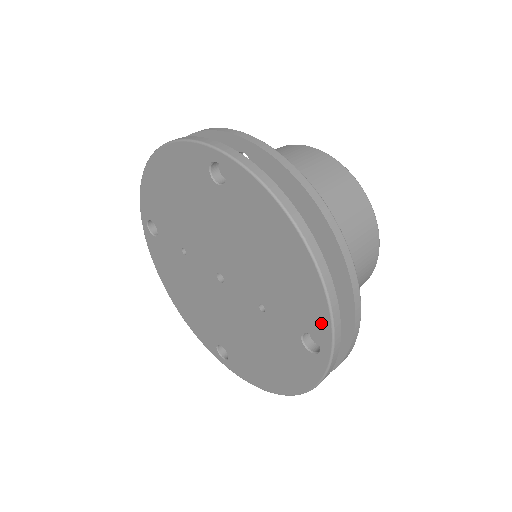
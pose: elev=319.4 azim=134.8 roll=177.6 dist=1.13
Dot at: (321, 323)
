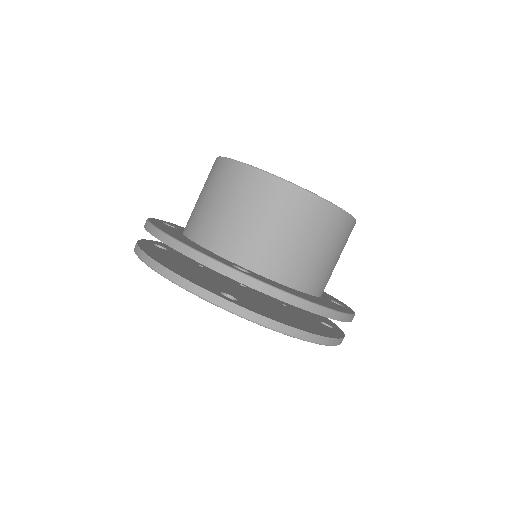
Dot at: occluded
